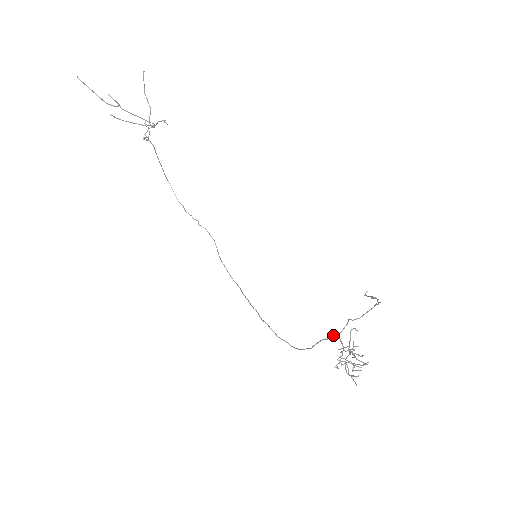
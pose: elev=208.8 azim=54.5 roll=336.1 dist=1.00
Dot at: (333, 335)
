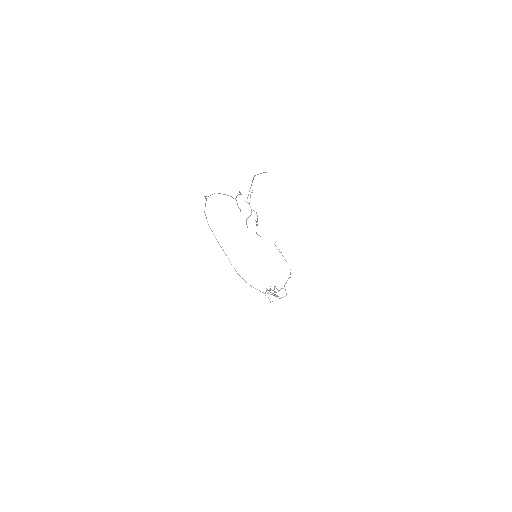
Dot at: occluded
